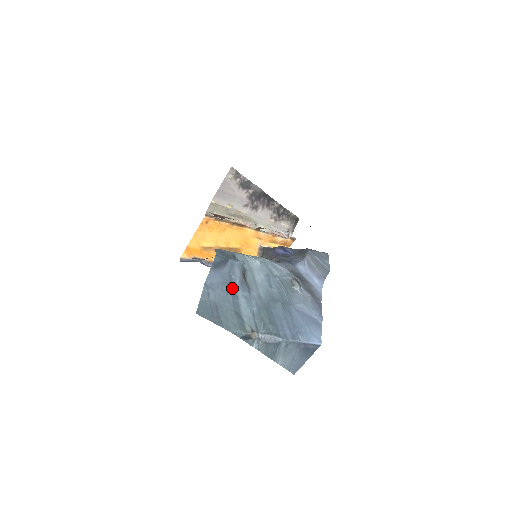
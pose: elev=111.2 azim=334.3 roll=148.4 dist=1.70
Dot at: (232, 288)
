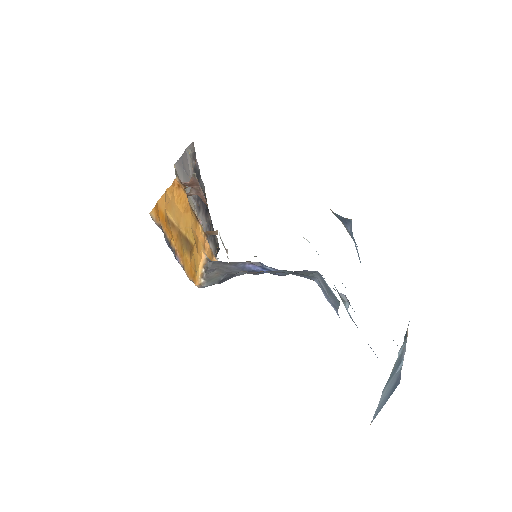
Dot at: occluded
